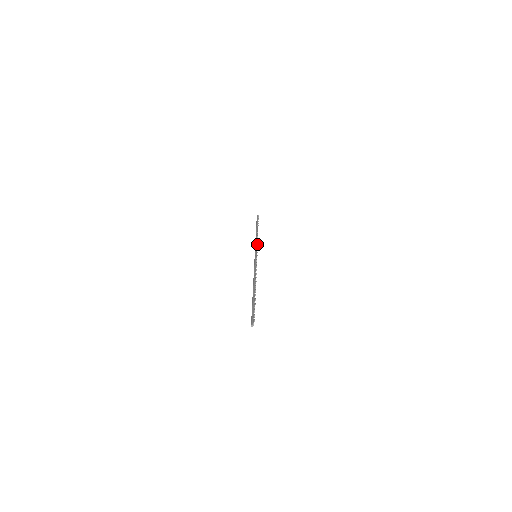
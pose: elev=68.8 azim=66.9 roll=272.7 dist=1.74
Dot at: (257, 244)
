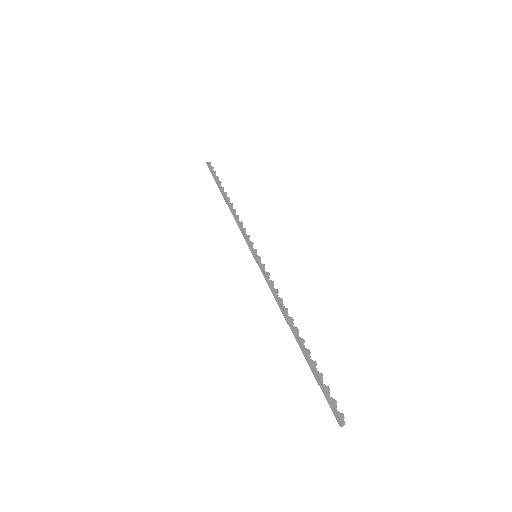
Dot at: (245, 230)
